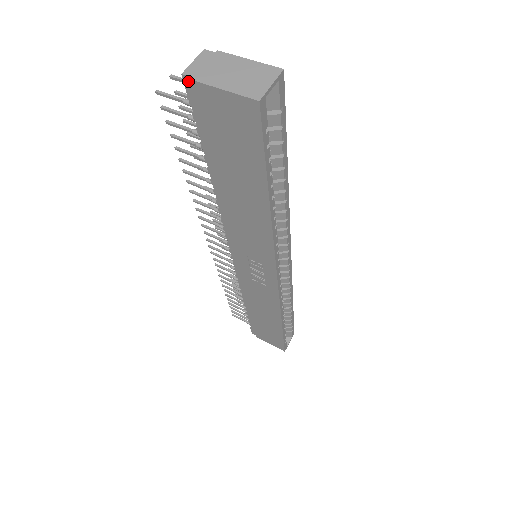
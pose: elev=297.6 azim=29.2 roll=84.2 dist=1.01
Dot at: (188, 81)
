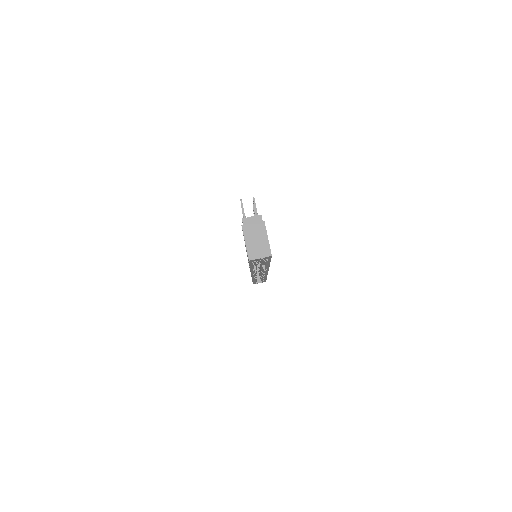
Dot at: (243, 222)
